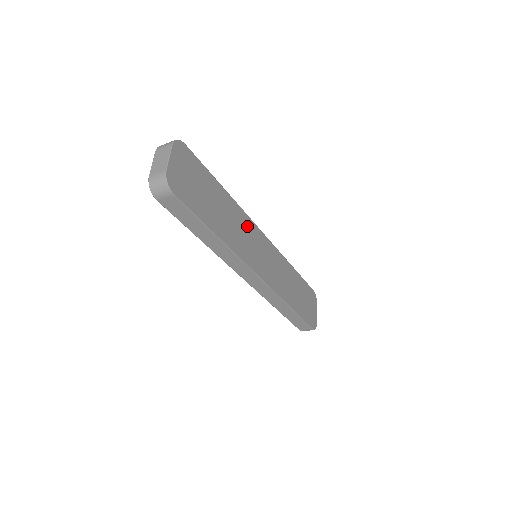
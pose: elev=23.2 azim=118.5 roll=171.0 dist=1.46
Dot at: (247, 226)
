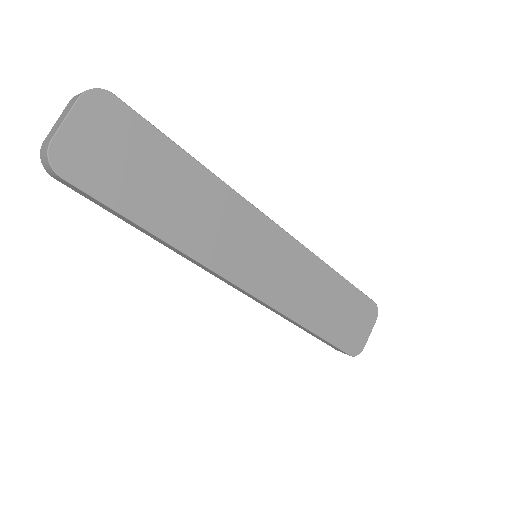
Dot at: (239, 216)
